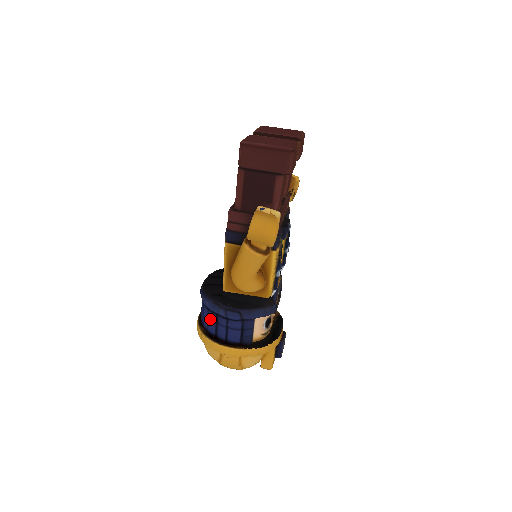
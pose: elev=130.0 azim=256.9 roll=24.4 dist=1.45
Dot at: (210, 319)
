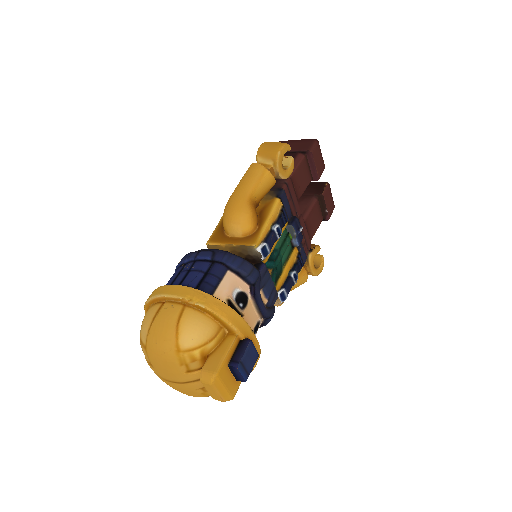
Dot at: (173, 276)
